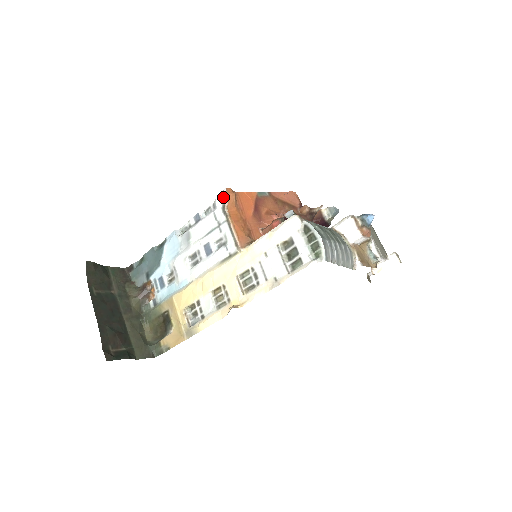
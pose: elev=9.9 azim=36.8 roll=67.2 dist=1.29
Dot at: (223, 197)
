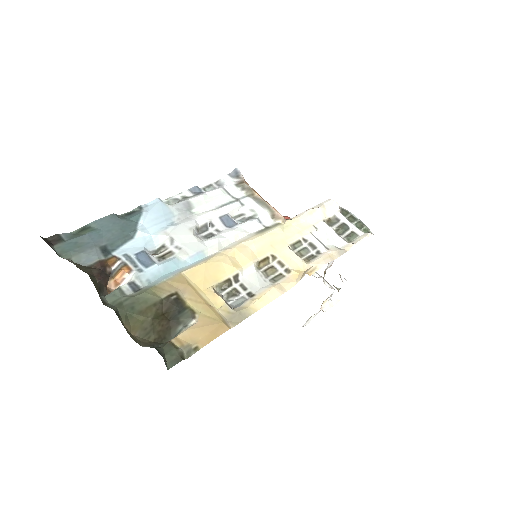
Dot at: (236, 175)
